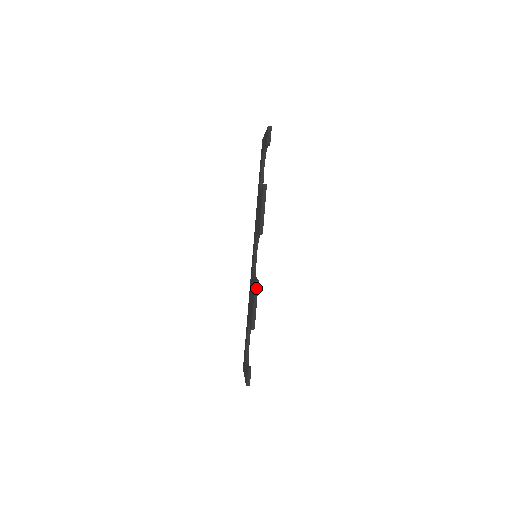
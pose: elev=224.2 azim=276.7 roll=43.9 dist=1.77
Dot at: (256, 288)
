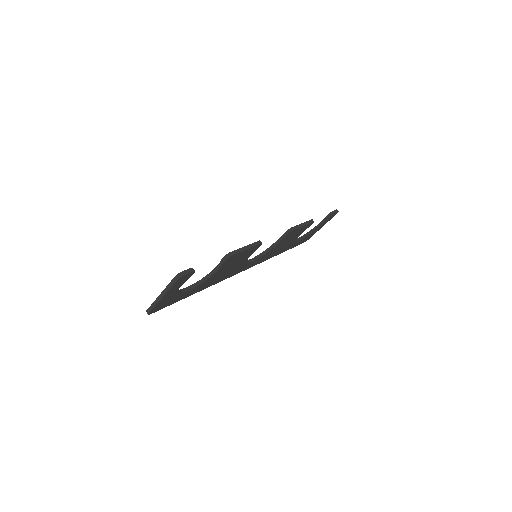
Dot at: (258, 242)
